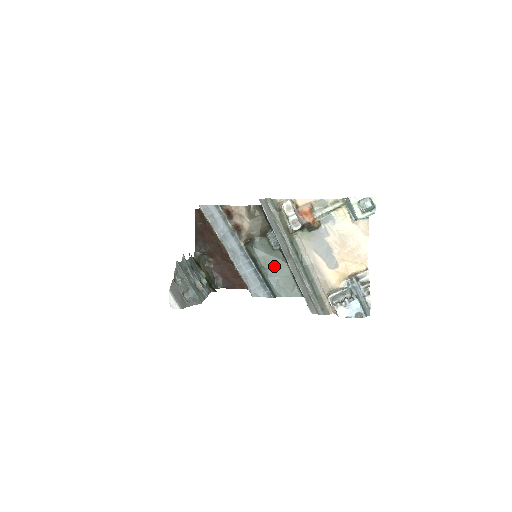
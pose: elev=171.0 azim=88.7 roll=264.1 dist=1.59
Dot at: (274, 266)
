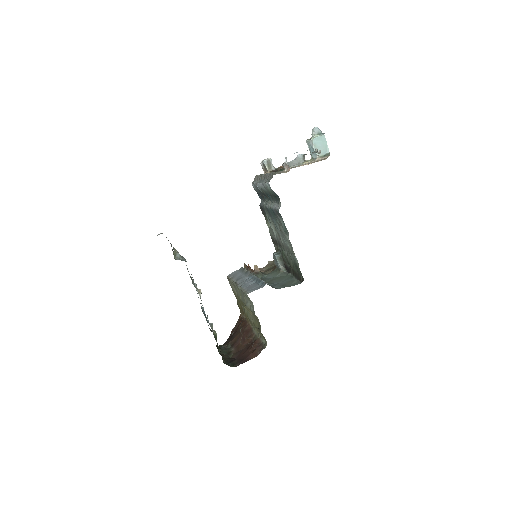
Dot at: (278, 280)
